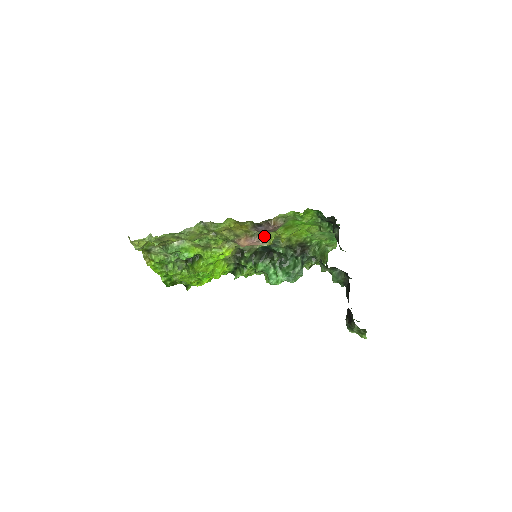
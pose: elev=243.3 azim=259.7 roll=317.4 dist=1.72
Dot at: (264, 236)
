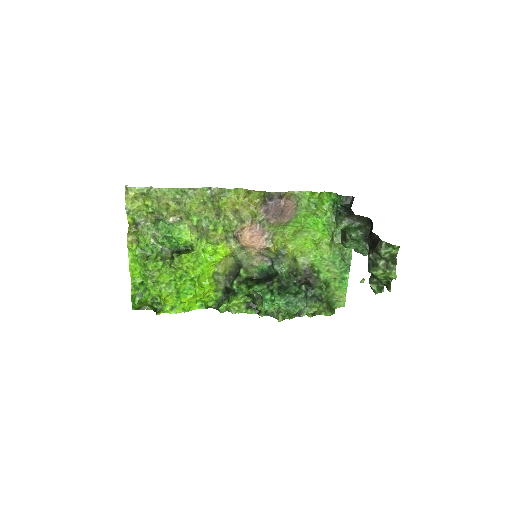
Dot at: (270, 231)
